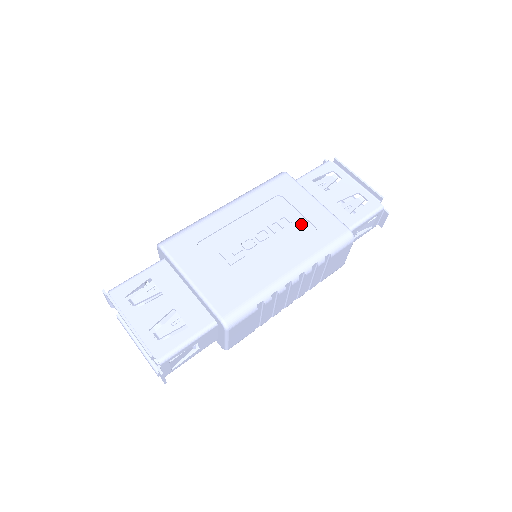
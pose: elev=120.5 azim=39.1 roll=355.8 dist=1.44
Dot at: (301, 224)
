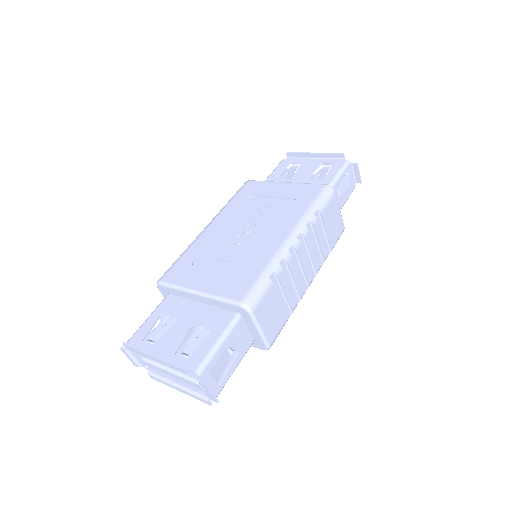
Dot at: (279, 204)
